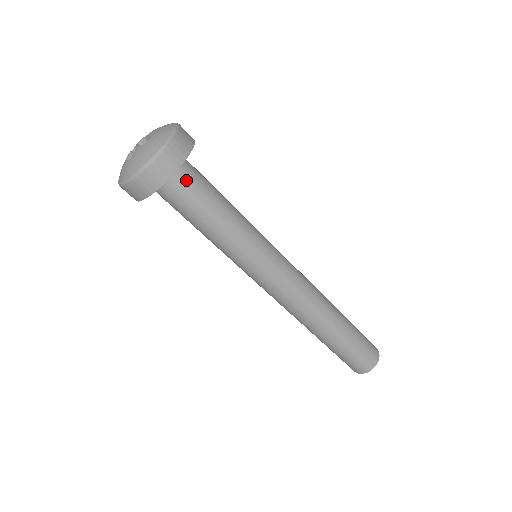
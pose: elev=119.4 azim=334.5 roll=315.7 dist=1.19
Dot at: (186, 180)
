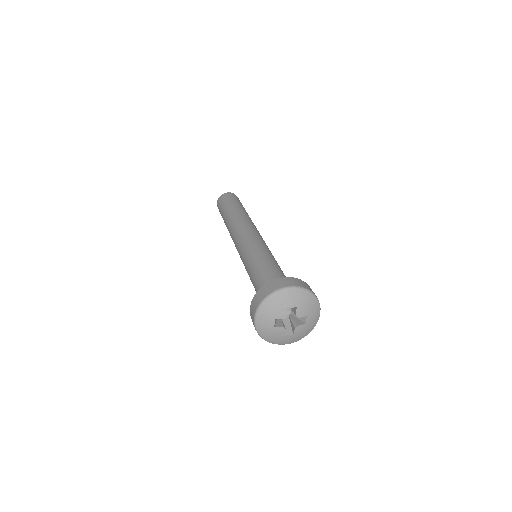
Dot at: occluded
